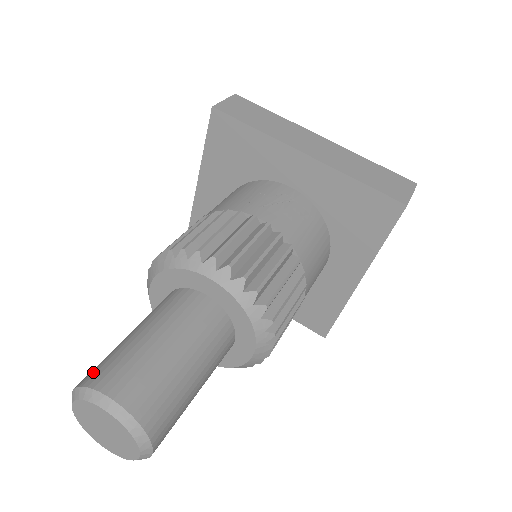
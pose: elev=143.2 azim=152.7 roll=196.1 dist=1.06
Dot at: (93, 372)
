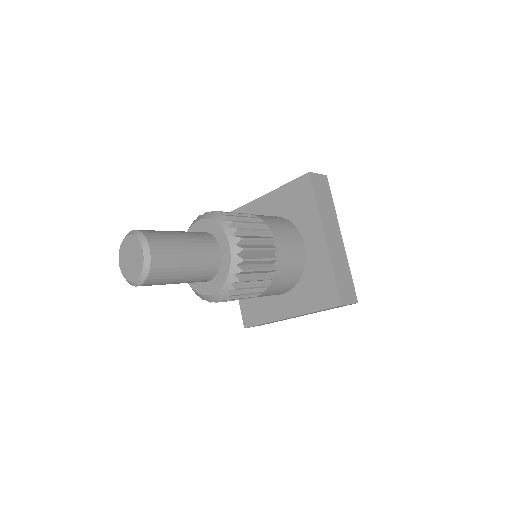
Dot at: occluded
